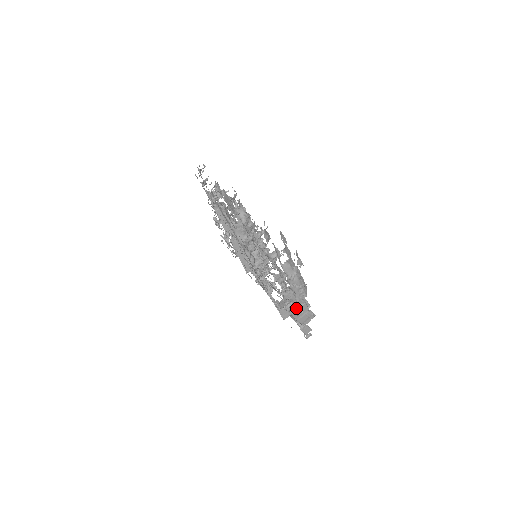
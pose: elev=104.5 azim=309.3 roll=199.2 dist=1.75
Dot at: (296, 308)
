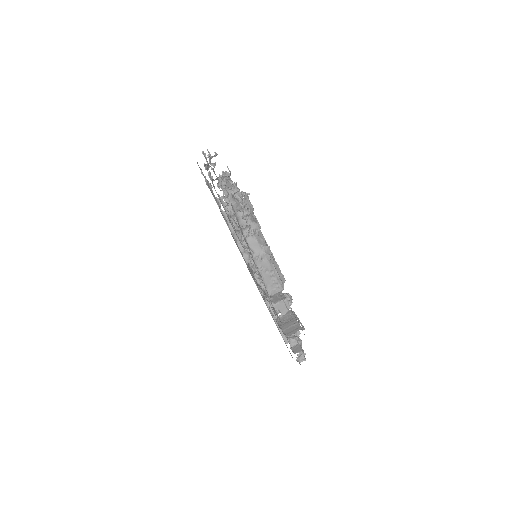
Dot at: (287, 319)
